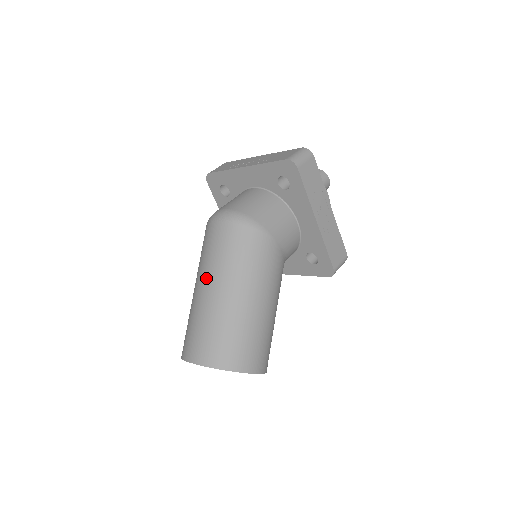
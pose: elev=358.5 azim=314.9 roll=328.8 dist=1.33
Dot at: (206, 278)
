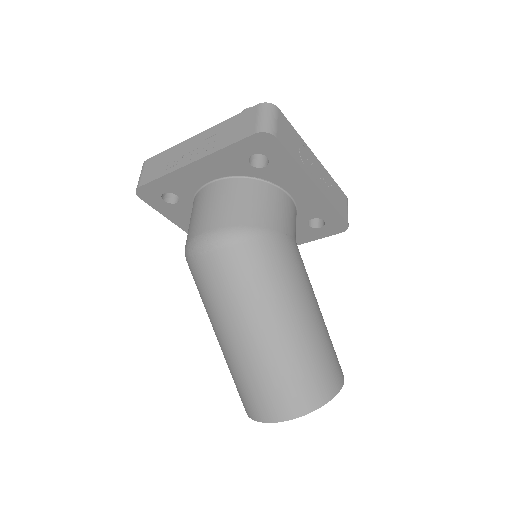
Dot at: (235, 325)
